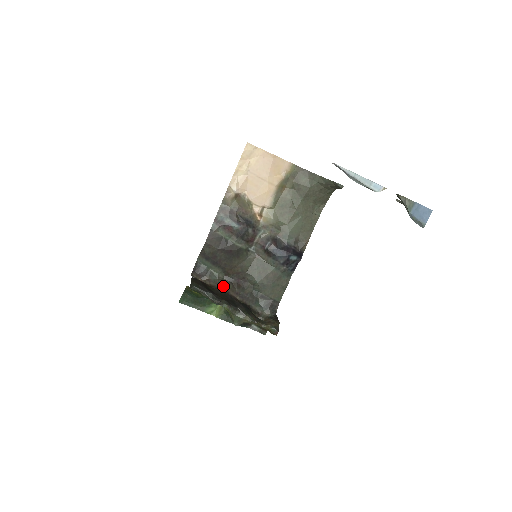
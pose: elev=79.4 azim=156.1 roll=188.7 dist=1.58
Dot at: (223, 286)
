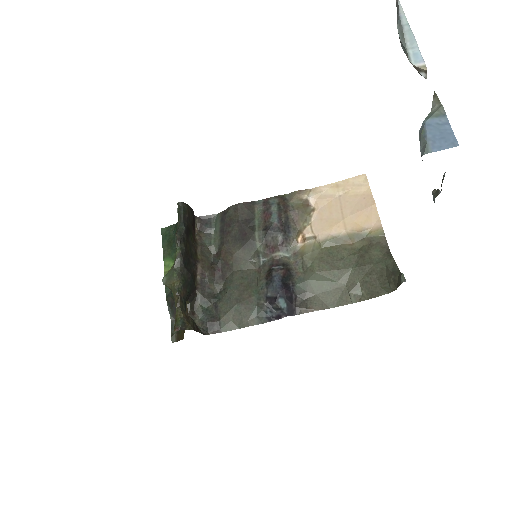
Dot at: (203, 254)
